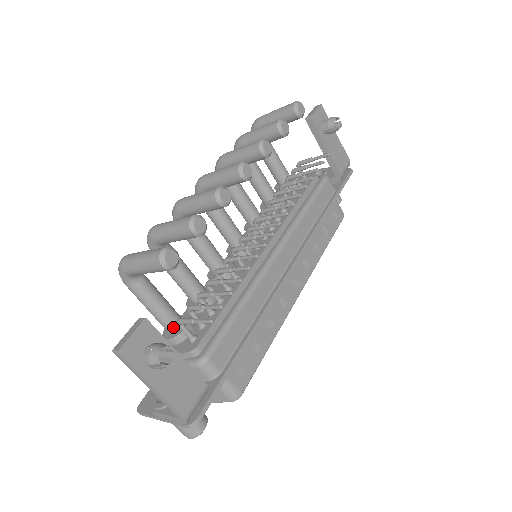
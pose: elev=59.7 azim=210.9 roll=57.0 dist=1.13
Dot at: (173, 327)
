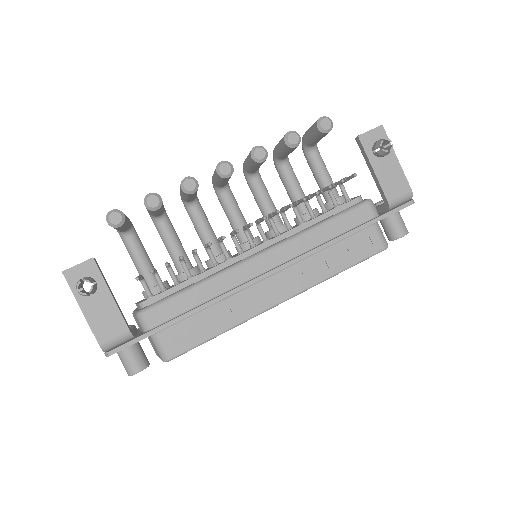
Dot at: (147, 284)
